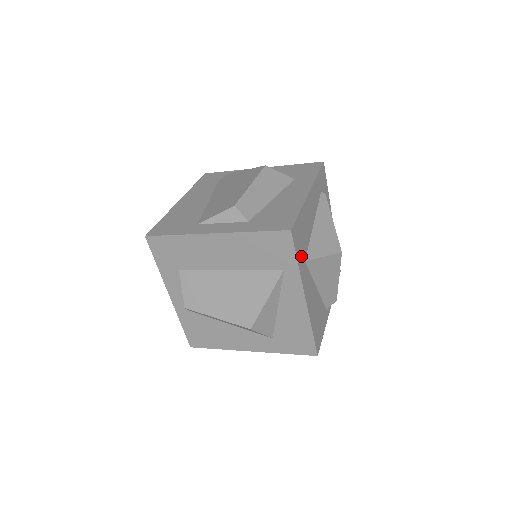
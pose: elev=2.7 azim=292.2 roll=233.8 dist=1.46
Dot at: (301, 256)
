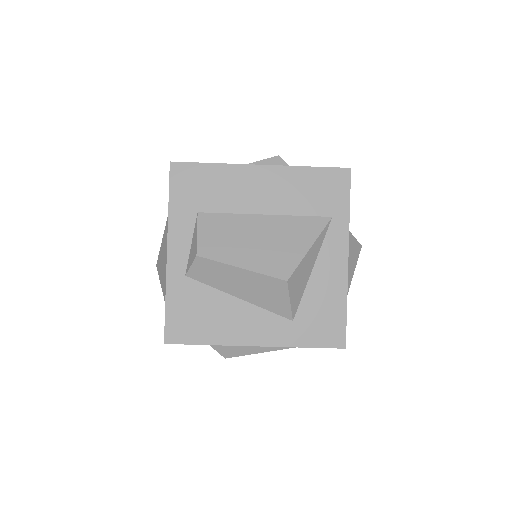
Dot at: occluded
